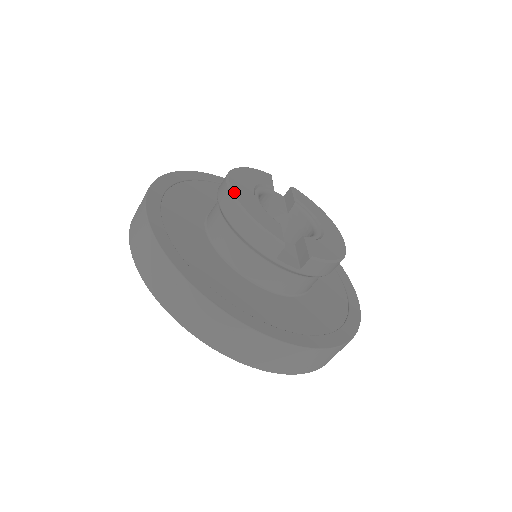
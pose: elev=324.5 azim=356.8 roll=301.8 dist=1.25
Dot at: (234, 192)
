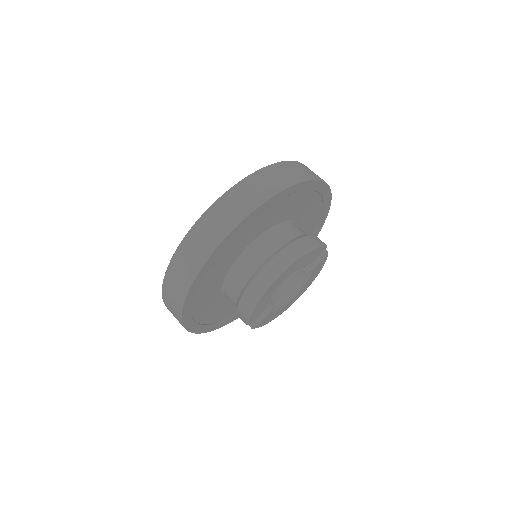
Dot at: (267, 290)
